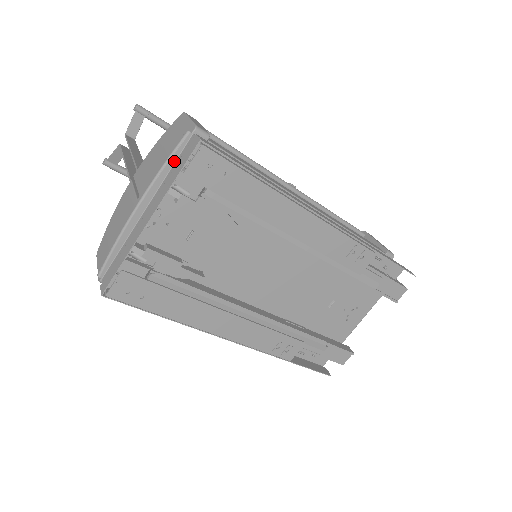
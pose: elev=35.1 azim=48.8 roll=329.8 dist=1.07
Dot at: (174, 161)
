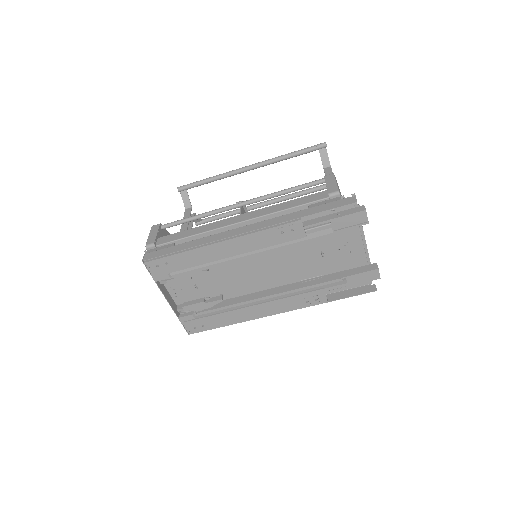
Dot at: occluded
